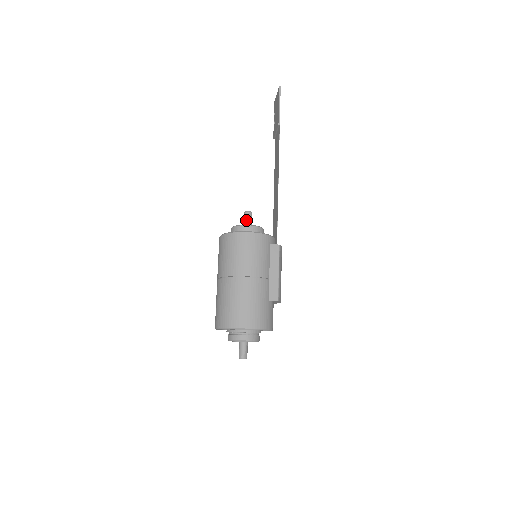
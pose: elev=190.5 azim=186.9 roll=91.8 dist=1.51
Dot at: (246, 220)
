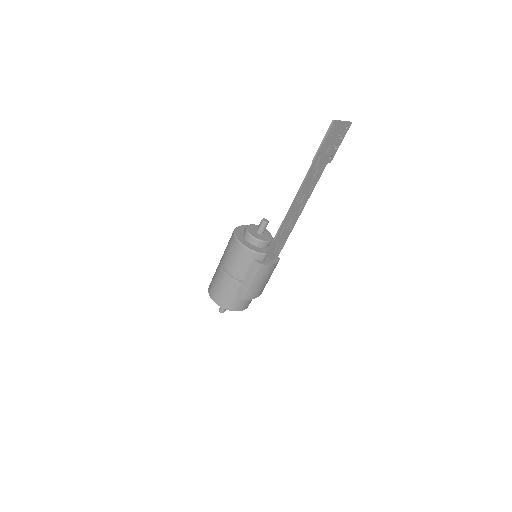
Dot at: (259, 226)
